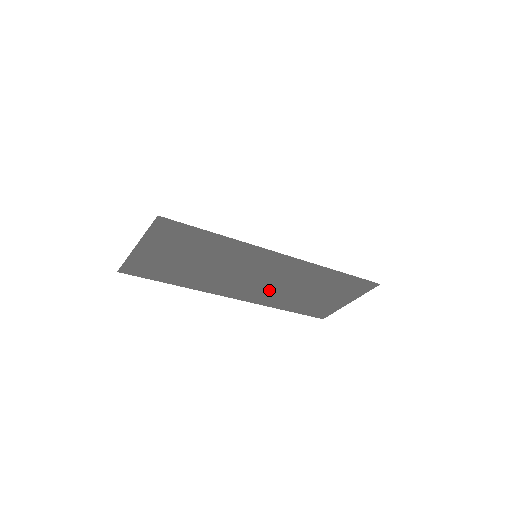
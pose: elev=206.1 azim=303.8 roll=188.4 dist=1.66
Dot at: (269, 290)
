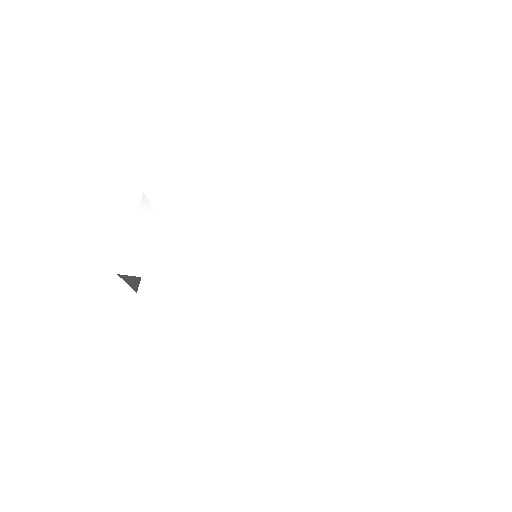
Dot at: occluded
